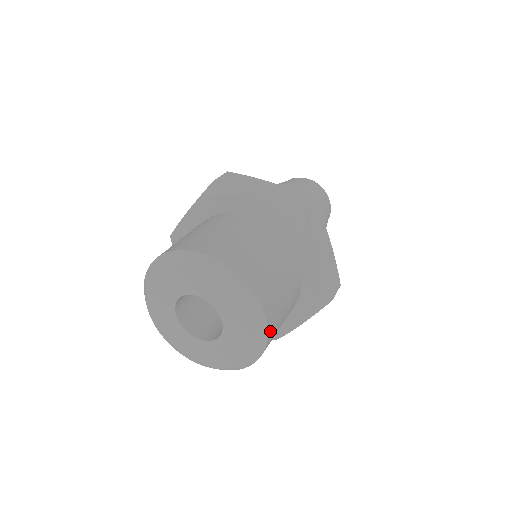
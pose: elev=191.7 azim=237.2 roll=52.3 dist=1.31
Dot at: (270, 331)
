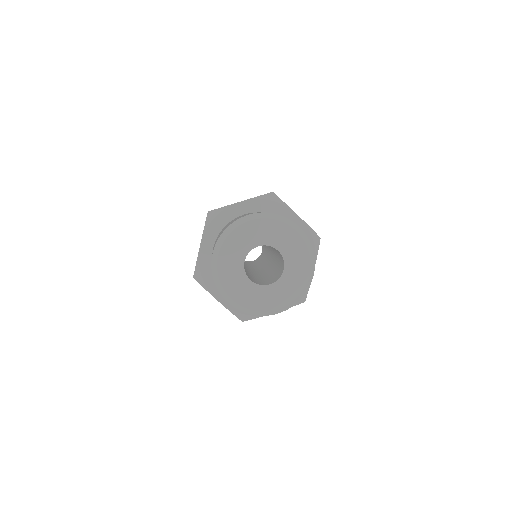
Dot at: (304, 293)
